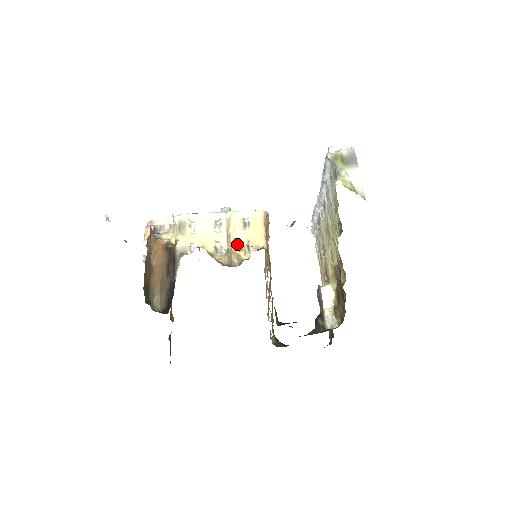
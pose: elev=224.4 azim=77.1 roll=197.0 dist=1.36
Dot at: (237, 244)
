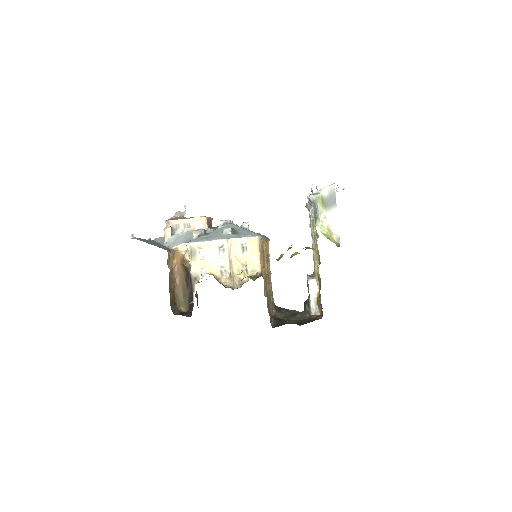
Dot at: (238, 265)
